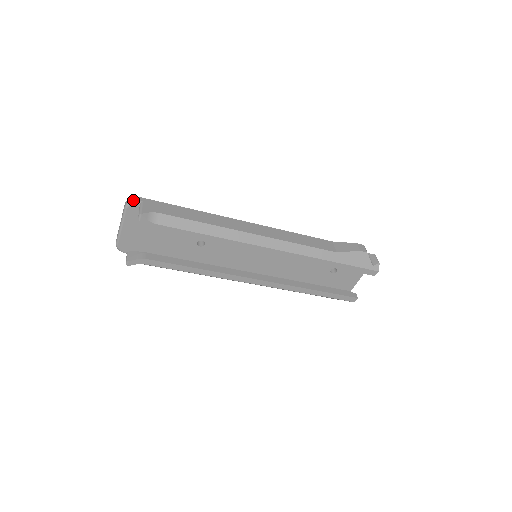
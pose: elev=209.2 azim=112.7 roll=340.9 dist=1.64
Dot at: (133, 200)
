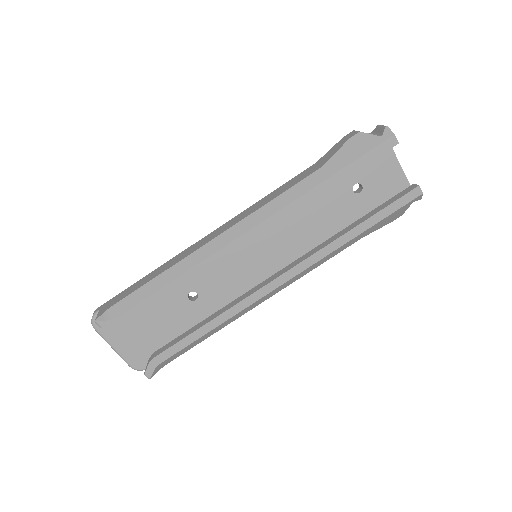
Dot at: (92, 316)
